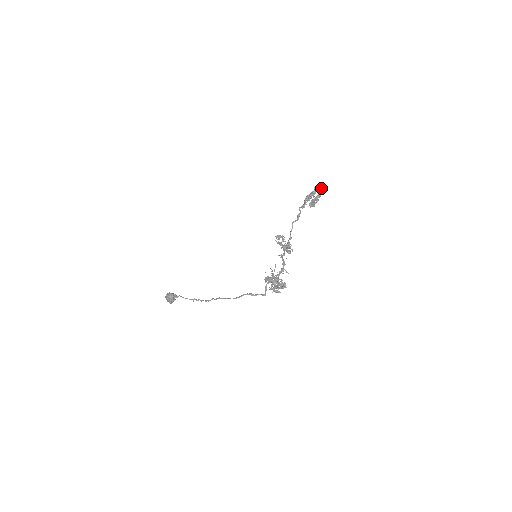
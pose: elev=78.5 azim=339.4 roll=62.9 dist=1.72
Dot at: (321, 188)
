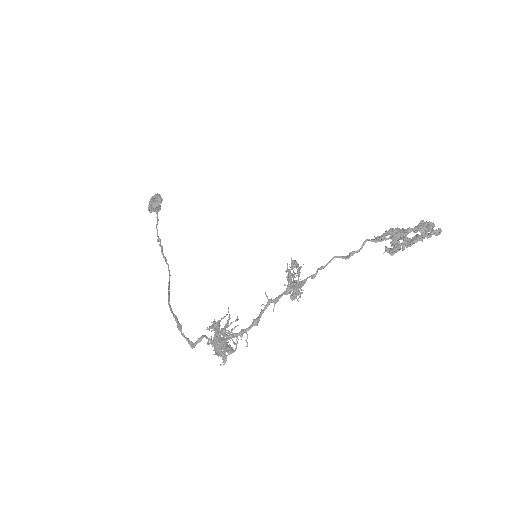
Dot at: (433, 230)
